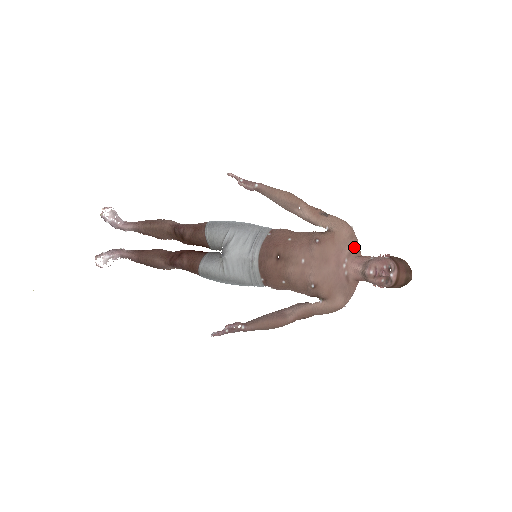
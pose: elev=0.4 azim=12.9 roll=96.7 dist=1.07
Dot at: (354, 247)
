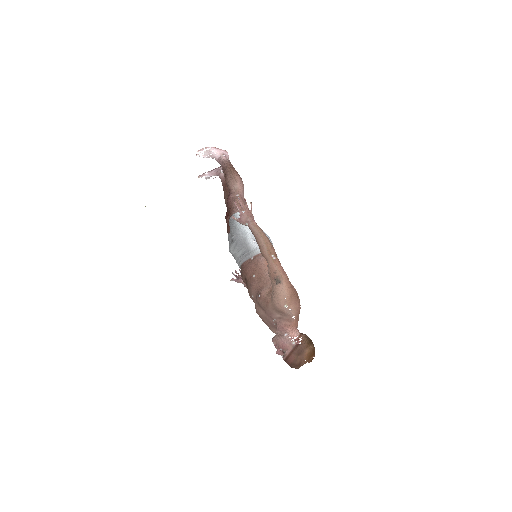
Dot at: (285, 316)
